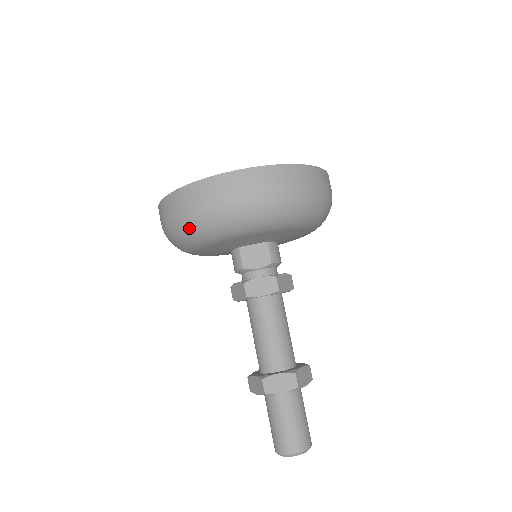
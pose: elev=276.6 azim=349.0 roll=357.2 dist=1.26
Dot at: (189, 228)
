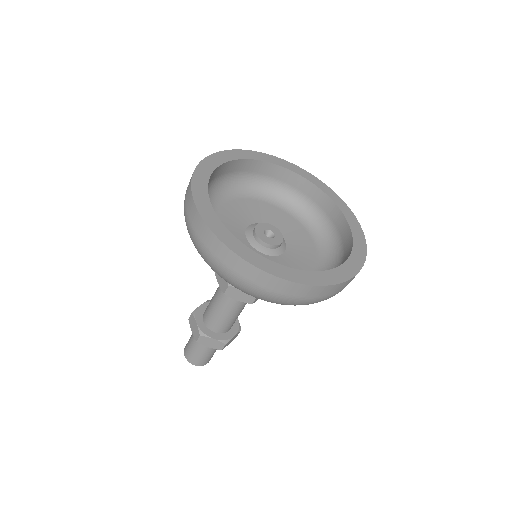
Dot at: occluded
